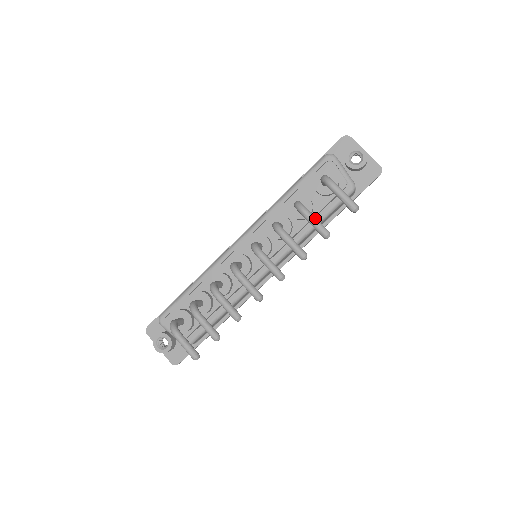
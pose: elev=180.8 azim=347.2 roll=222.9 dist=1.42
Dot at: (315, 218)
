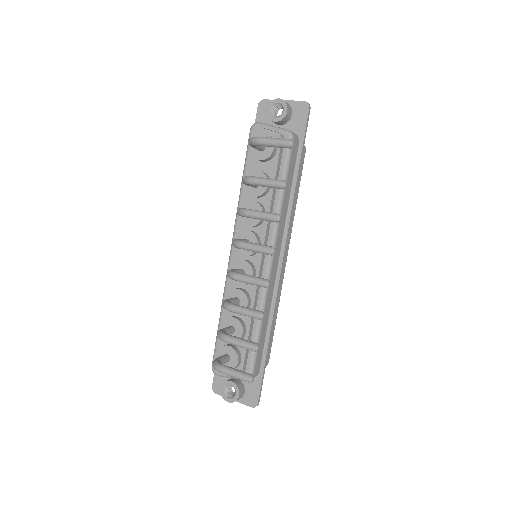
Dot at: (263, 178)
